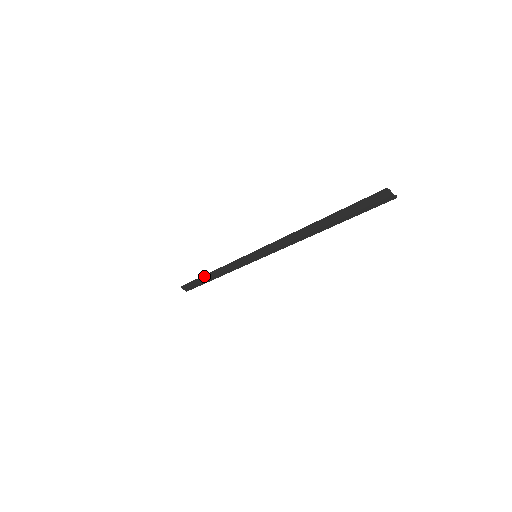
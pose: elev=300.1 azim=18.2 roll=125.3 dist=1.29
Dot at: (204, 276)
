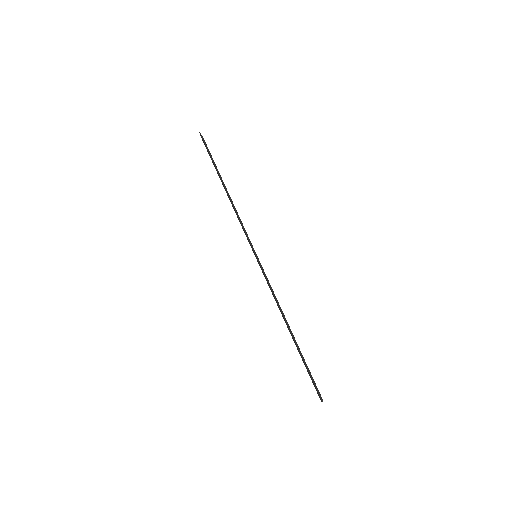
Dot at: (220, 177)
